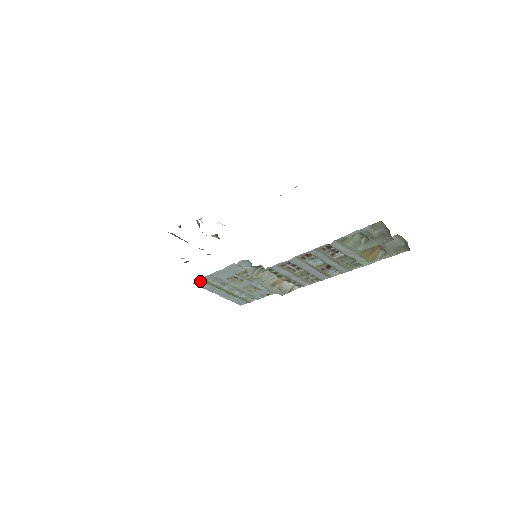
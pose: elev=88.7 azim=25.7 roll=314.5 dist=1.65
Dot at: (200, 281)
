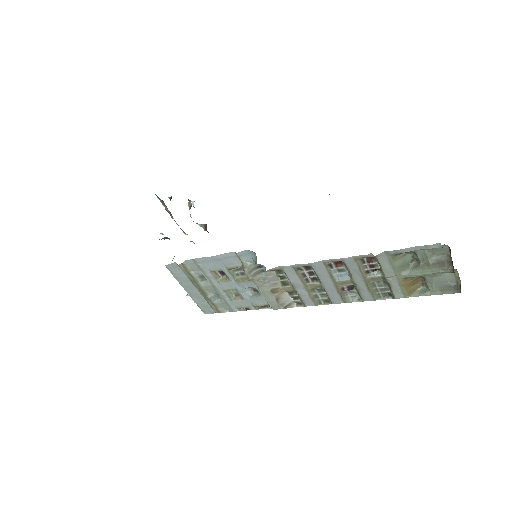
Dot at: (176, 265)
